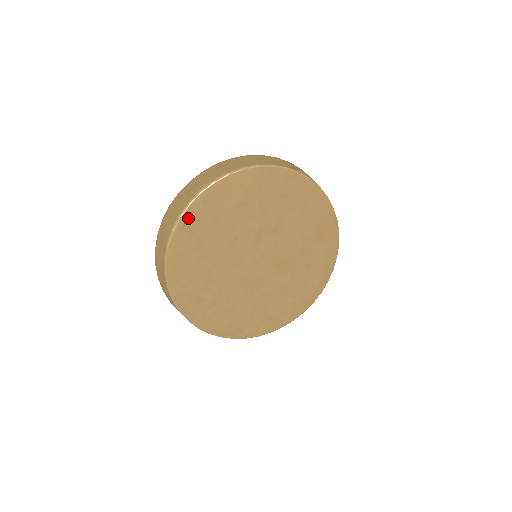
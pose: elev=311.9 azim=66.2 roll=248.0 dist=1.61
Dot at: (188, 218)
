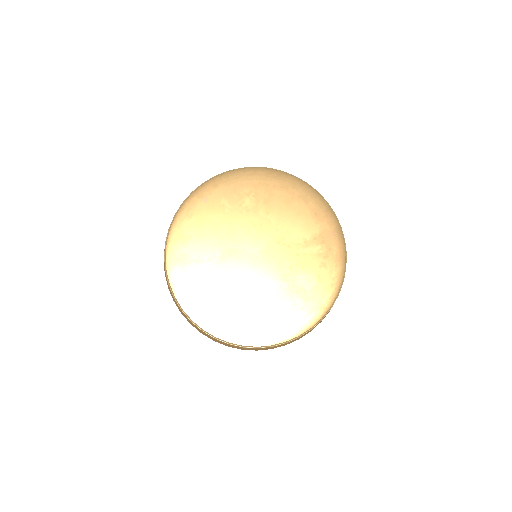
Dot at: (198, 196)
